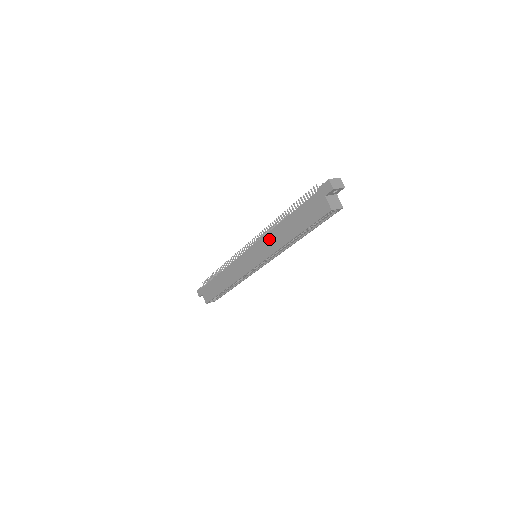
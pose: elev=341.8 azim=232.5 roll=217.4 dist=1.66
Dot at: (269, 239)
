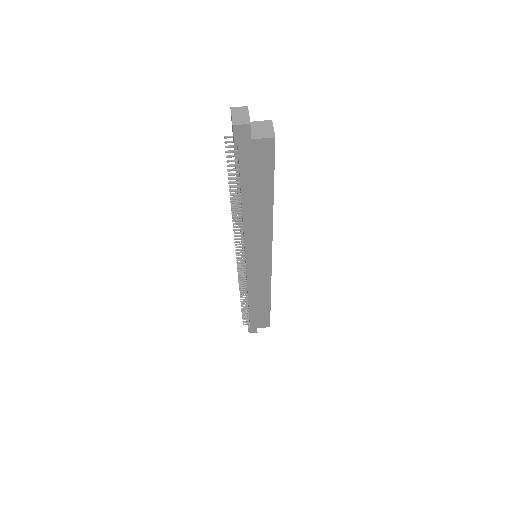
Dot at: (252, 235)
